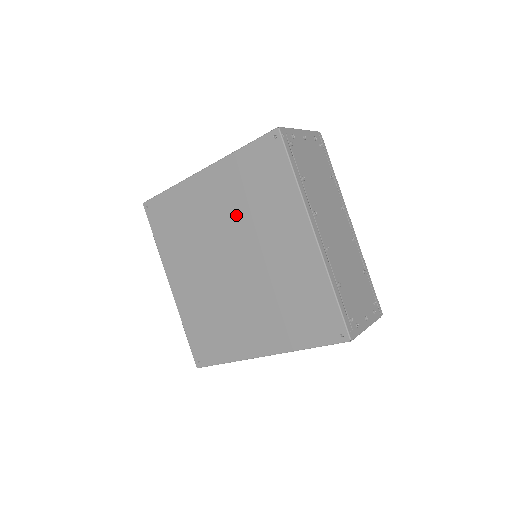
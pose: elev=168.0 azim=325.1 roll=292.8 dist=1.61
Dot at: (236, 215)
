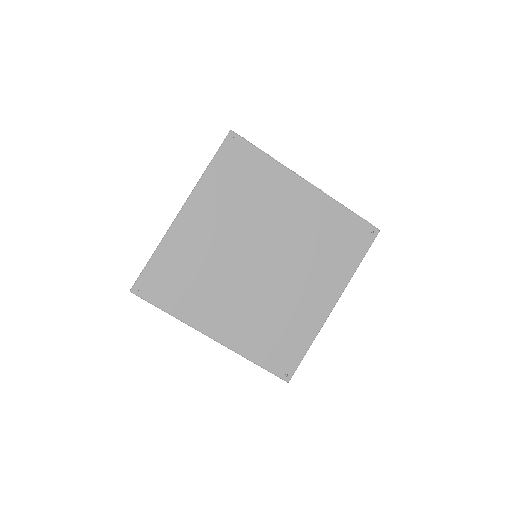
Dot at: (239, 219)
